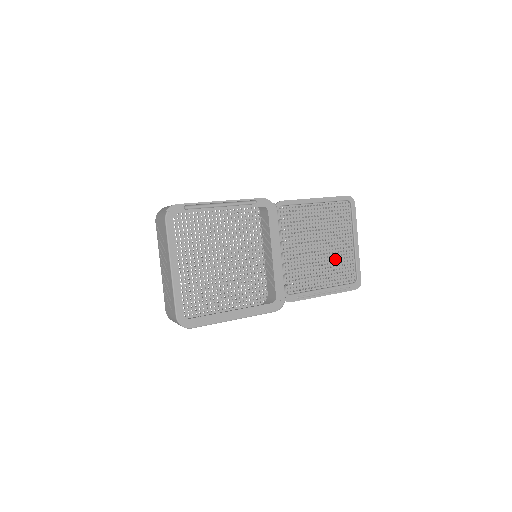
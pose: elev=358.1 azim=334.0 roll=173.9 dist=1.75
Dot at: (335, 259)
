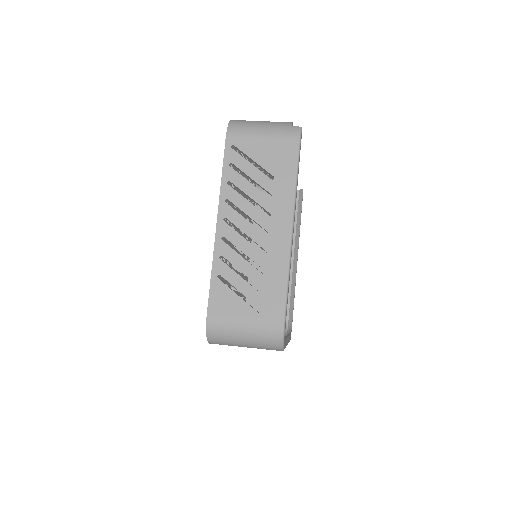
Dot at: occluded
